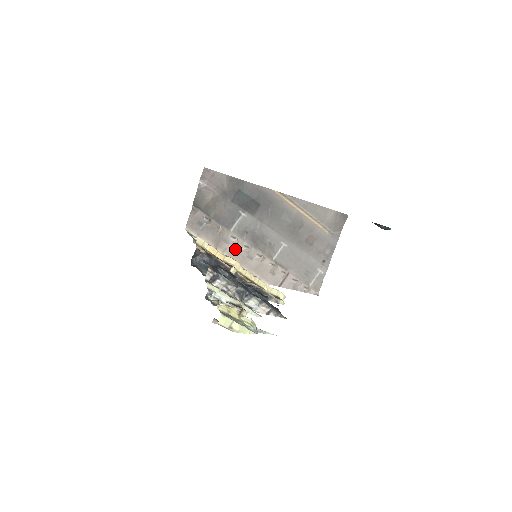
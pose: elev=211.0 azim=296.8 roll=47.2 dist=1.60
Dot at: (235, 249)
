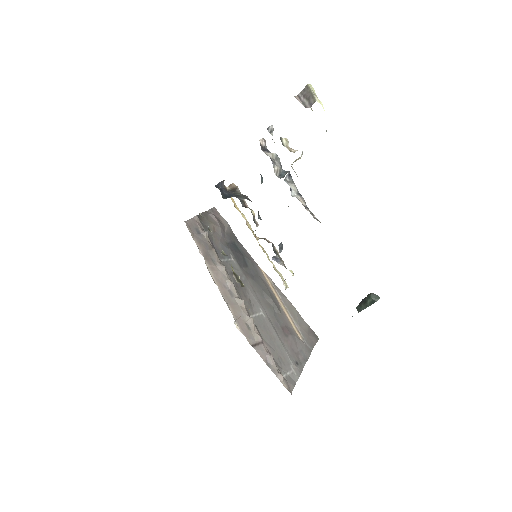
Dot at: (220, 274)
